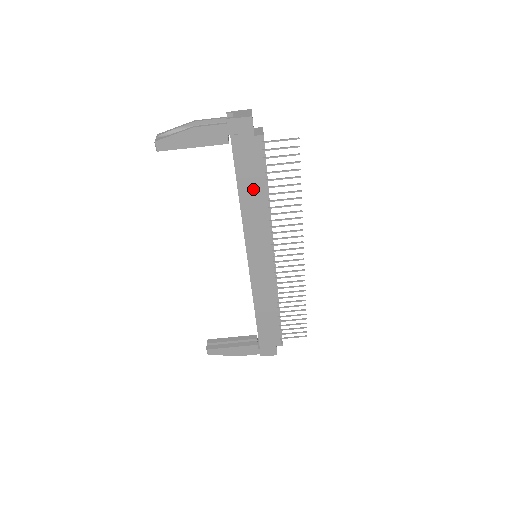
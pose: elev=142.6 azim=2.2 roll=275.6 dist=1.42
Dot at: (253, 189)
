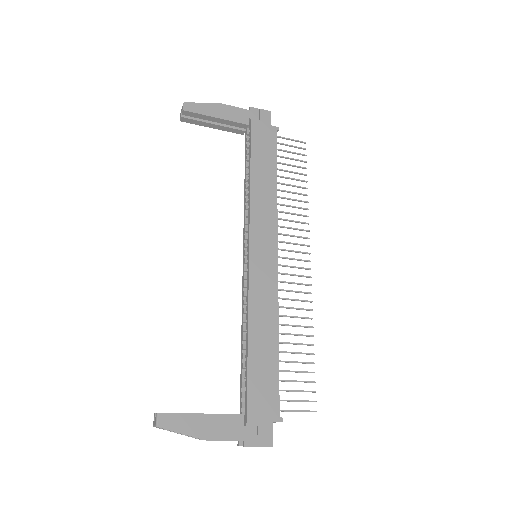
Dot at: (265, 169)
